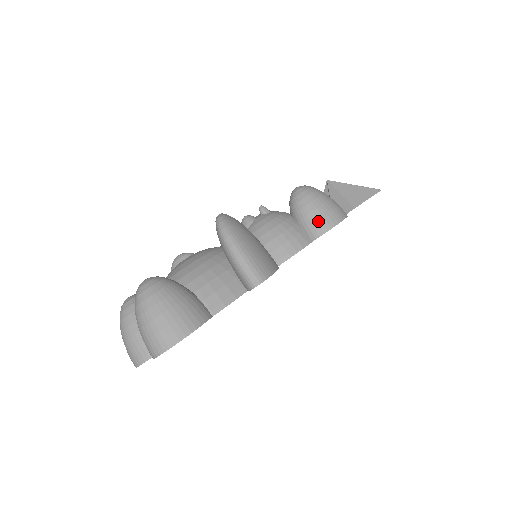
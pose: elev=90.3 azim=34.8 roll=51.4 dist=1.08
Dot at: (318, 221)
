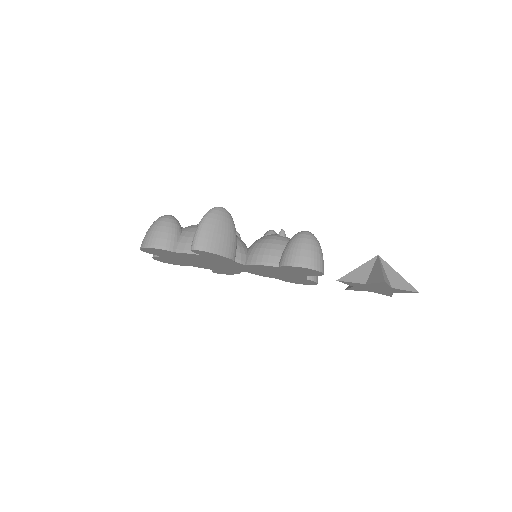
Dot at: (288, 256)
